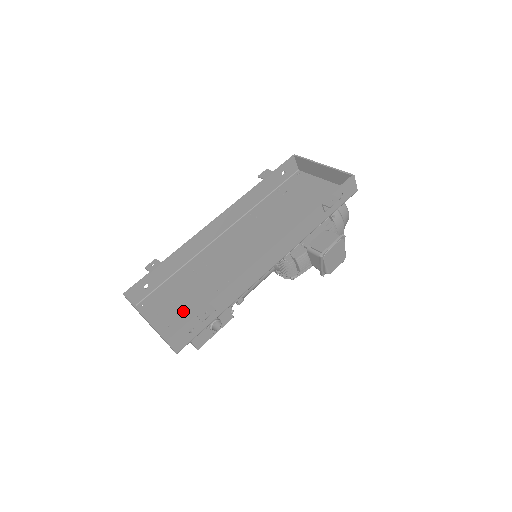
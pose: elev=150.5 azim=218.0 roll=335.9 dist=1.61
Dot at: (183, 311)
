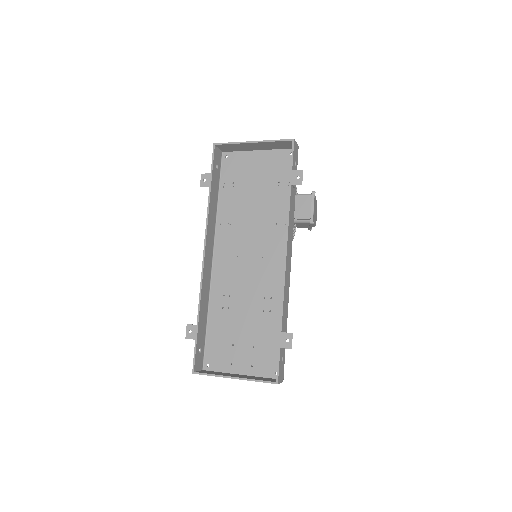
Dot at: (252, 347)
